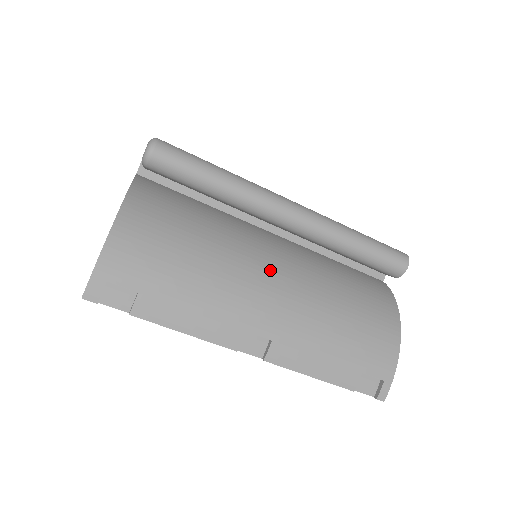
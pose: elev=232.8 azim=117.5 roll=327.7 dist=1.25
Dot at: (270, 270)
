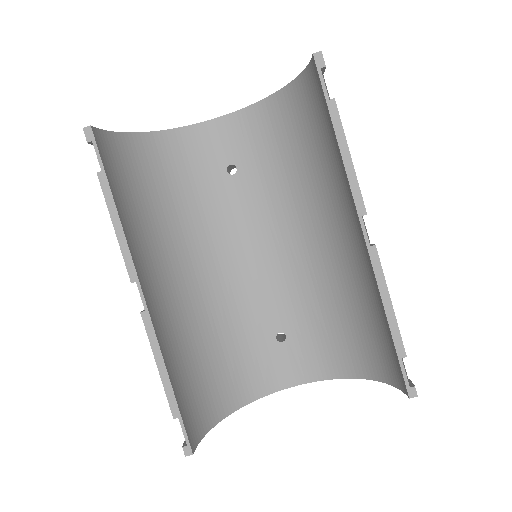
Dot at: occluded
